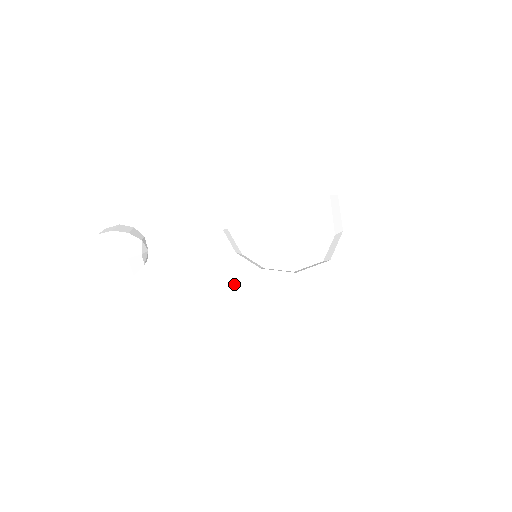
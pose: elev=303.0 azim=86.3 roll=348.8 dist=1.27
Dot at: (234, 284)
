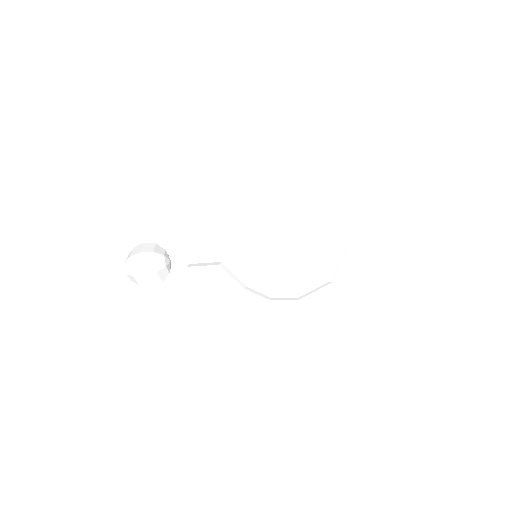
Dot at: (245, 287)
